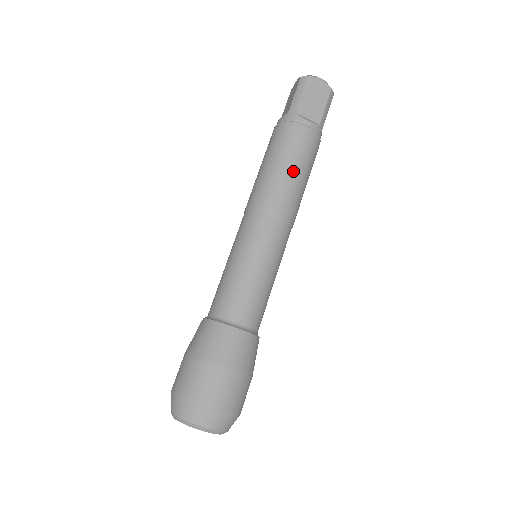
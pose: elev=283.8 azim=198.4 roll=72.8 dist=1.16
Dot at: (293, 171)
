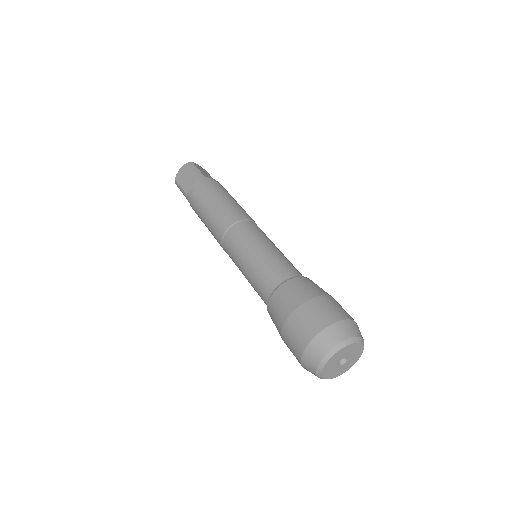
Dot at: (236, 201)
